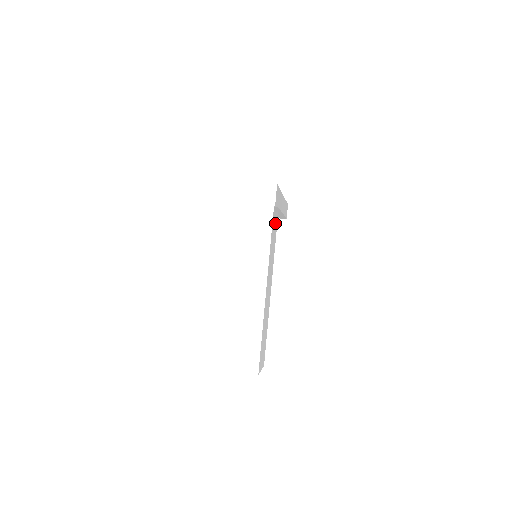
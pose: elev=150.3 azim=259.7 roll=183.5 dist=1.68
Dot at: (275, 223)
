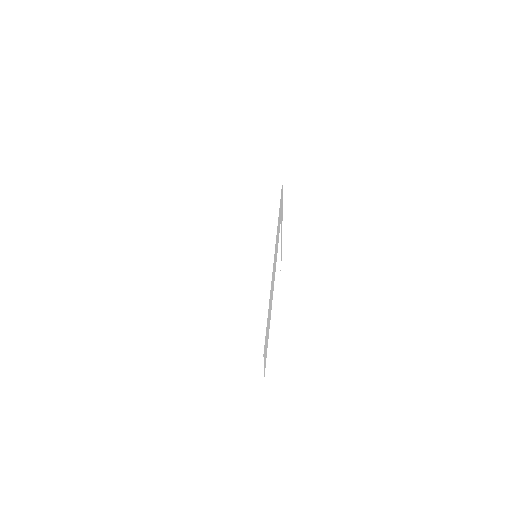
Dot at: occluded
